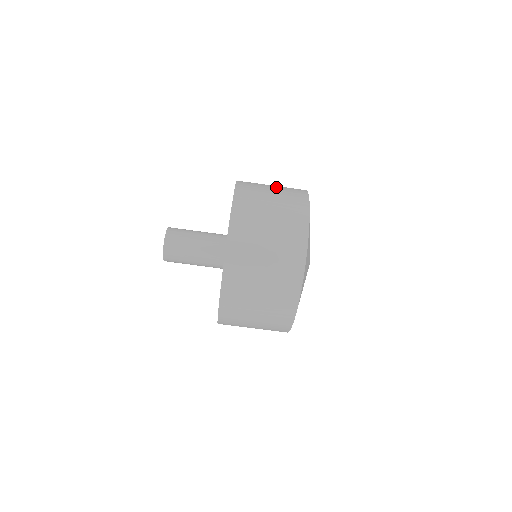
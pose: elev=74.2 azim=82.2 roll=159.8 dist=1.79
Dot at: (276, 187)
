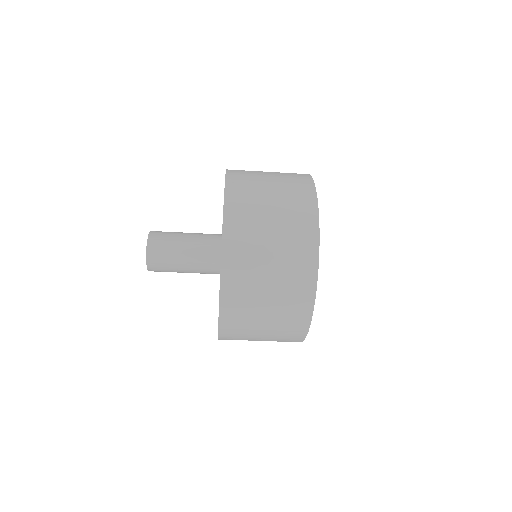
Dot at: (277, 209)
